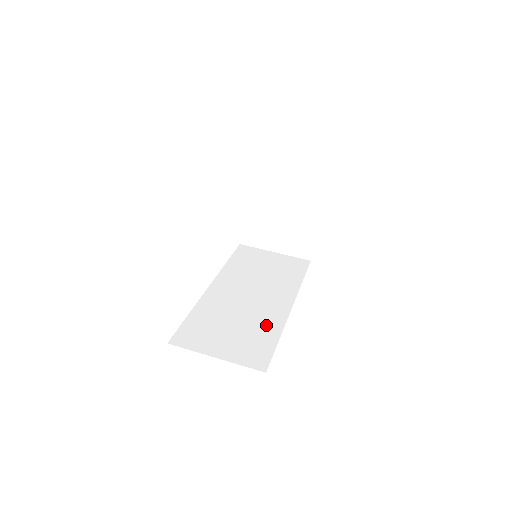
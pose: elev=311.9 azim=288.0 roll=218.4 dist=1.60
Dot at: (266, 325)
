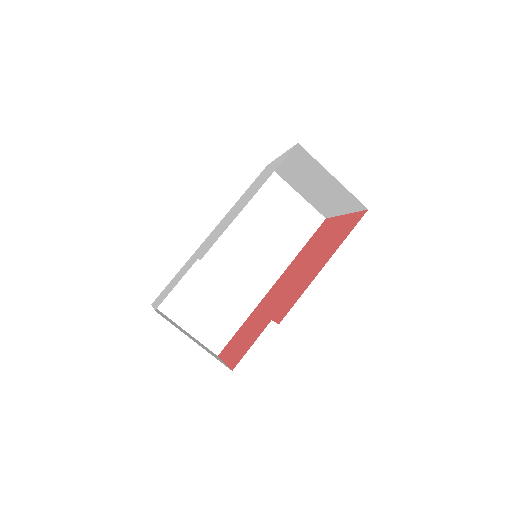
Dot at: (240, 304)
